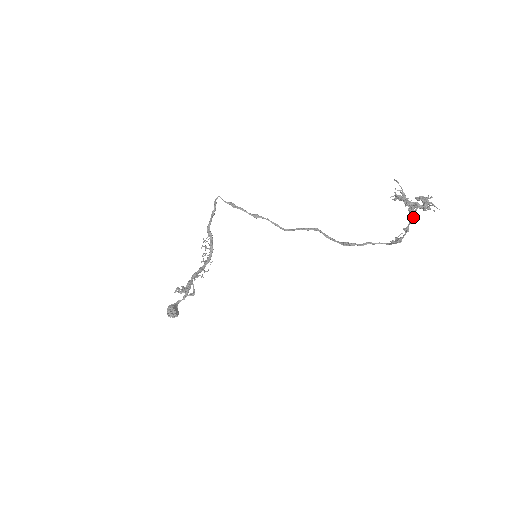
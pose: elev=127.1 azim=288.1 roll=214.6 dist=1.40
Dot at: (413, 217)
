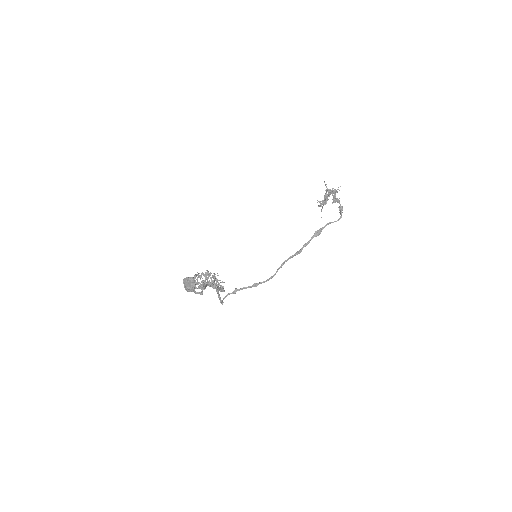
Dot at: (331, 193)
